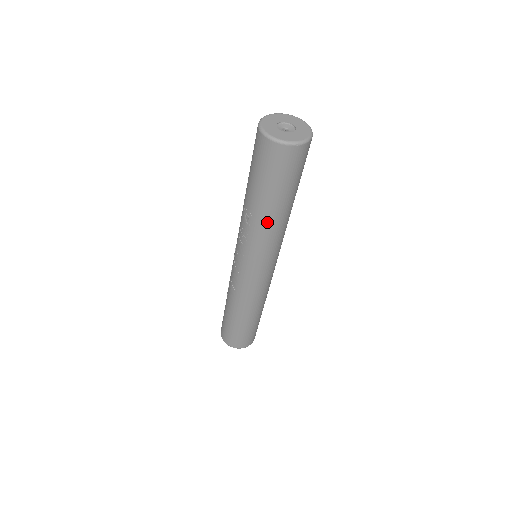
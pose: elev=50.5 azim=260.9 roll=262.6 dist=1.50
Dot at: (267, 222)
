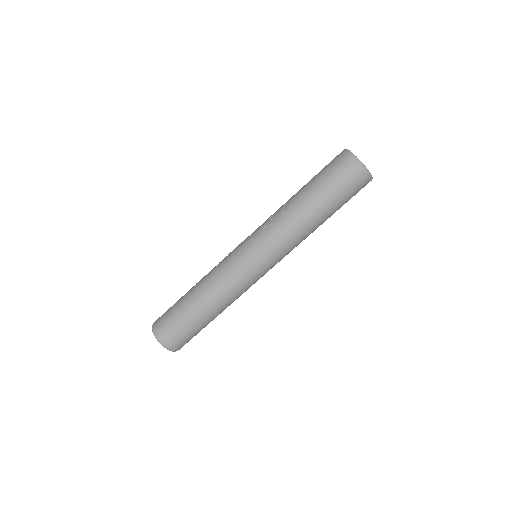
Dot at: (301, 216)
